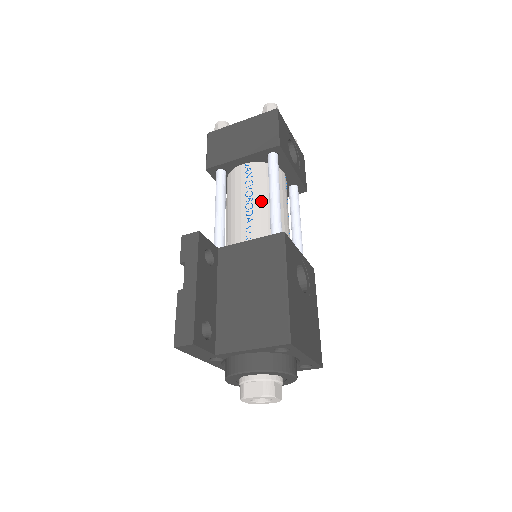
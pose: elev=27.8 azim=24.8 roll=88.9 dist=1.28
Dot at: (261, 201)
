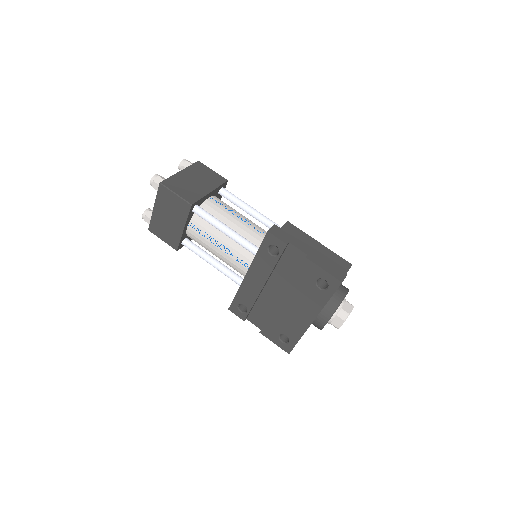
Dot at: (244, 216)
